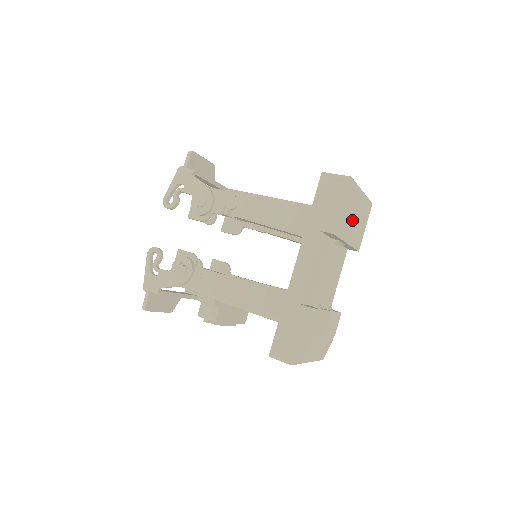
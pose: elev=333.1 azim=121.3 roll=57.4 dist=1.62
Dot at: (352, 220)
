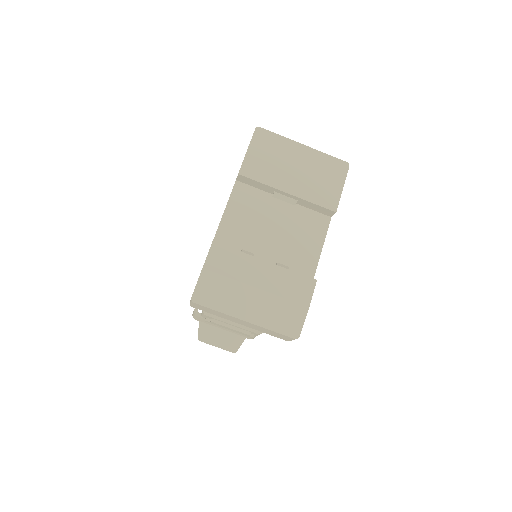
Dot at: (290, 170)
